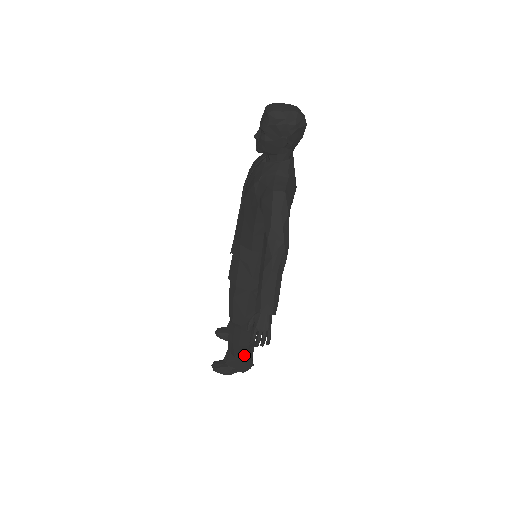
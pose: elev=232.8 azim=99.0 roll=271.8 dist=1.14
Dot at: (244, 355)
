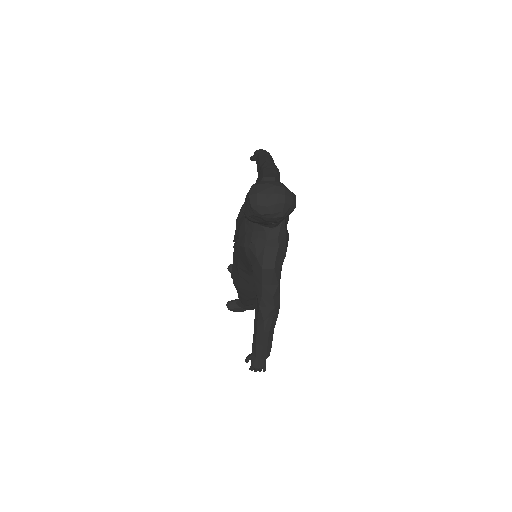
Dot at: (253, 305)
